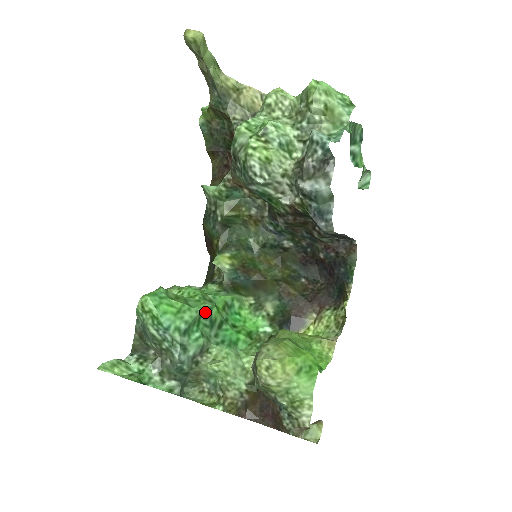
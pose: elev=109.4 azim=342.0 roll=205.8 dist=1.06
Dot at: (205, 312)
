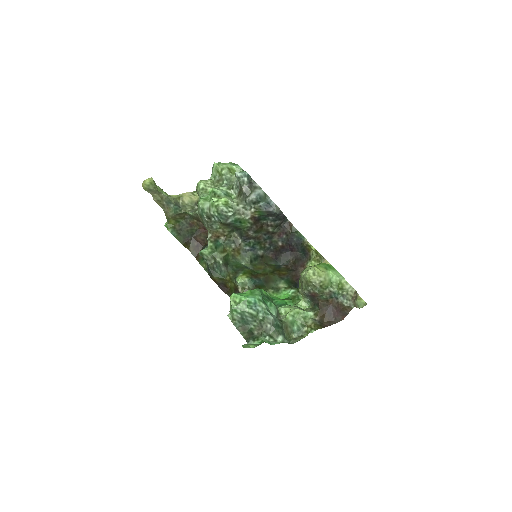
Dot at: (261, 293)
